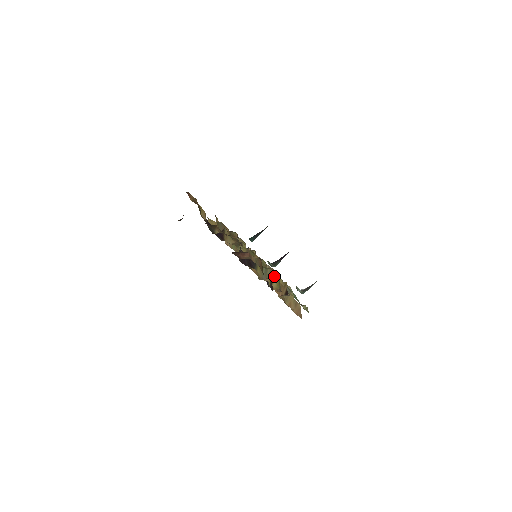
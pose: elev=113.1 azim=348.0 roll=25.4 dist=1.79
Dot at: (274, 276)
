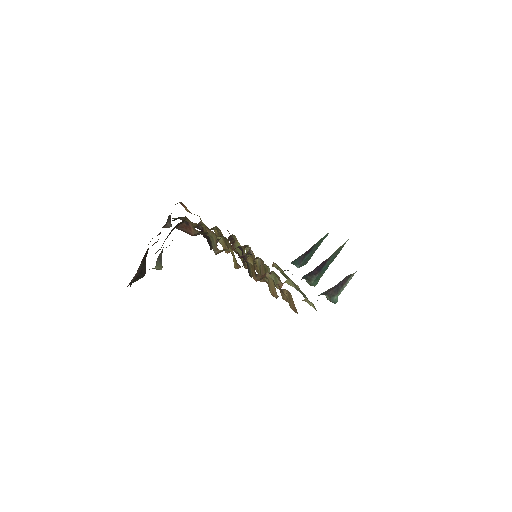
Dot at: (229, 248)
